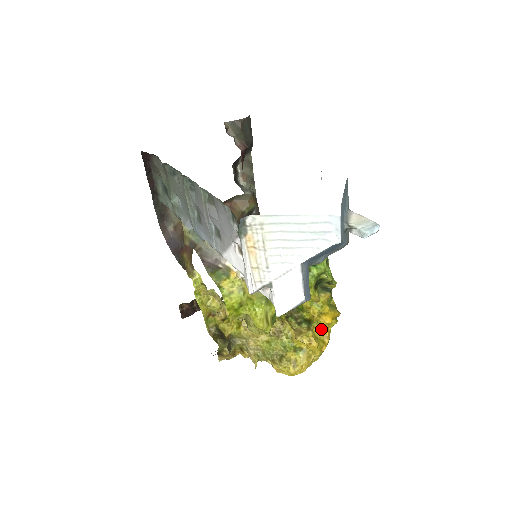
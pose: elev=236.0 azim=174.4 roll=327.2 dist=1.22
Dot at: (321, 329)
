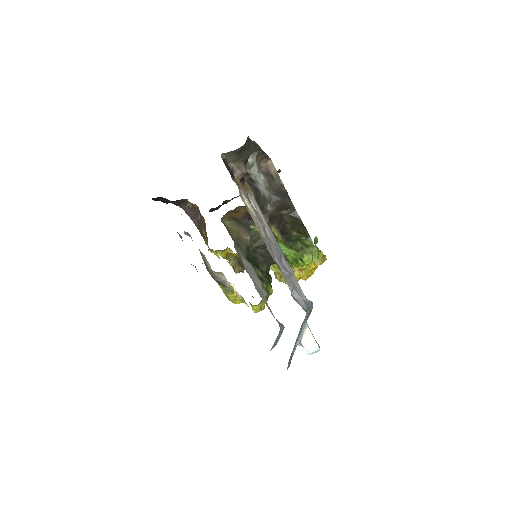
Dot at: occluded
